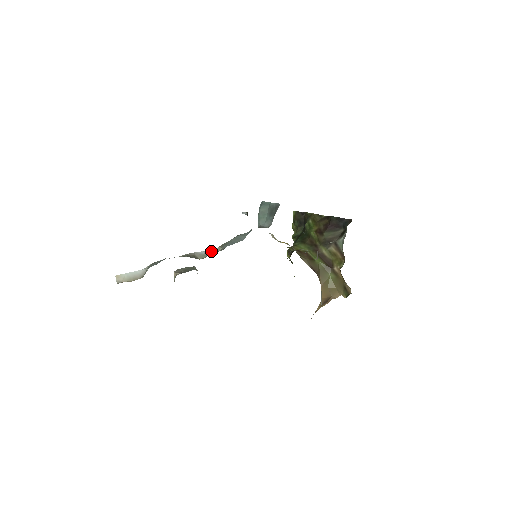
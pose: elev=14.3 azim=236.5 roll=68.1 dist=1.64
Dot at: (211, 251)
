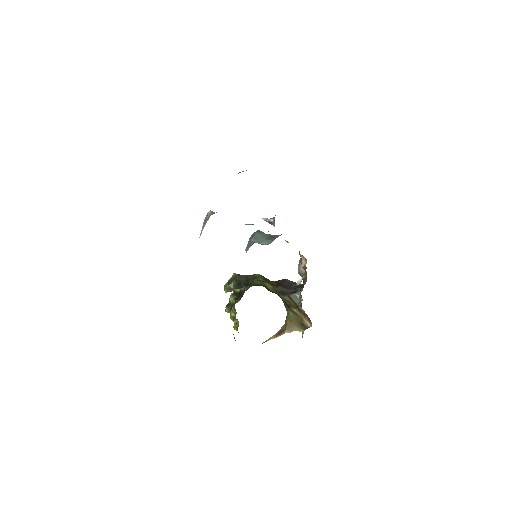
Dot at: occluded
